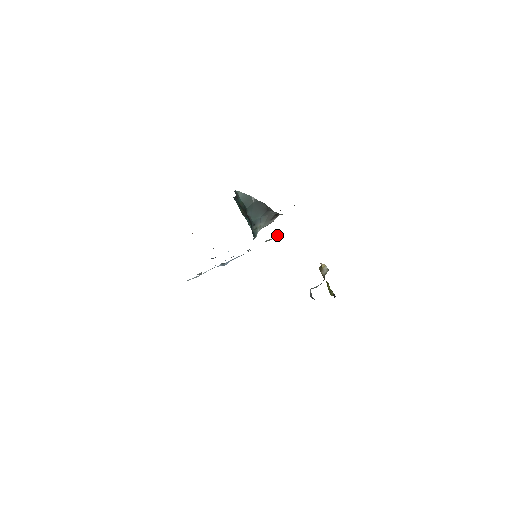
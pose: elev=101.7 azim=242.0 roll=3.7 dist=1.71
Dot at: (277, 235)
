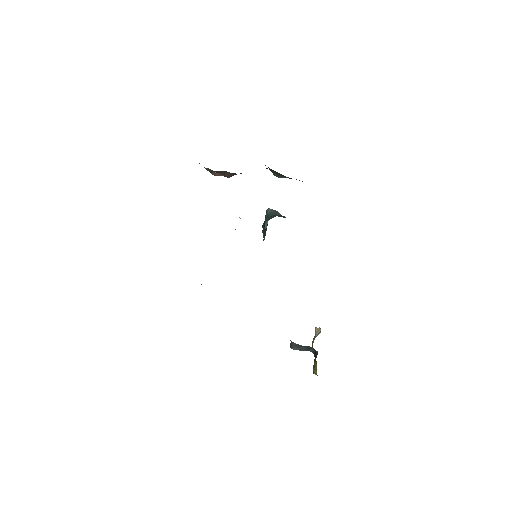
Dot at: occluded
